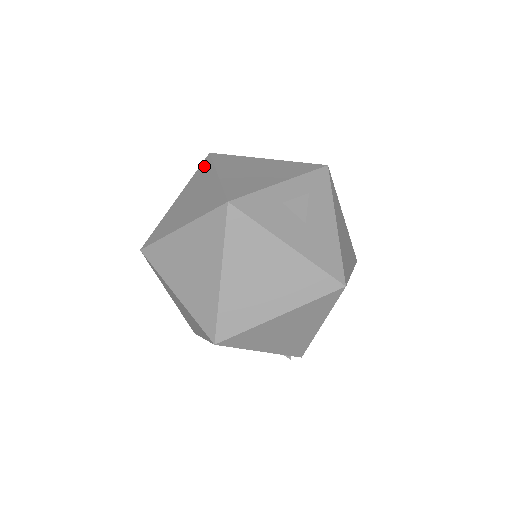
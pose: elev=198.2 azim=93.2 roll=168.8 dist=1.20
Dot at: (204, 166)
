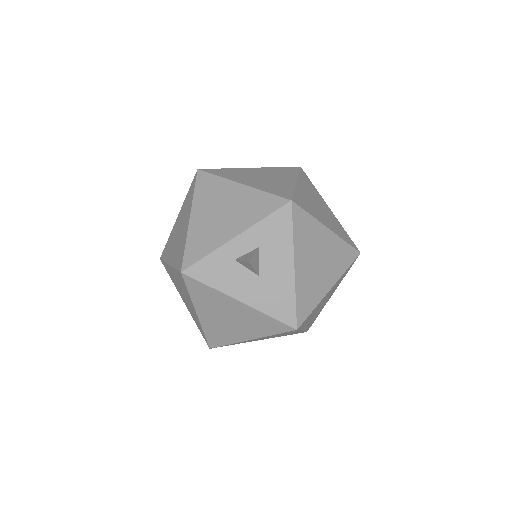
Dot at: (191, 189)
